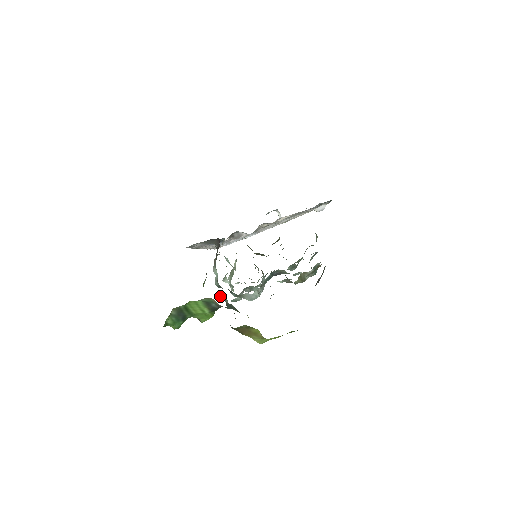
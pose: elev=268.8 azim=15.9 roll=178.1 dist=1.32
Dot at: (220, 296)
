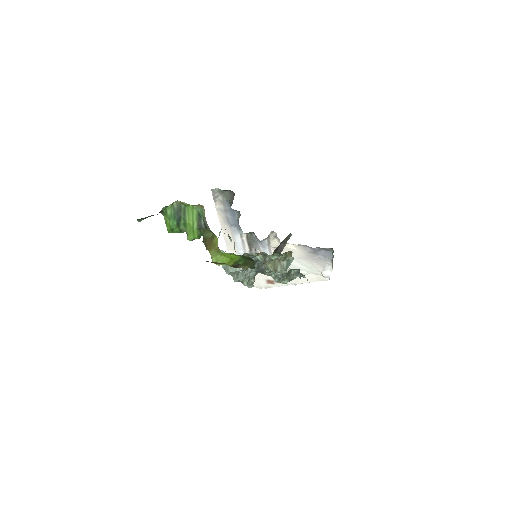
Dot at: occluded
